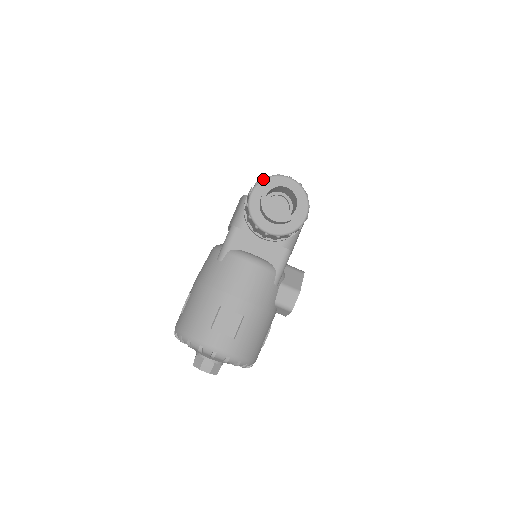
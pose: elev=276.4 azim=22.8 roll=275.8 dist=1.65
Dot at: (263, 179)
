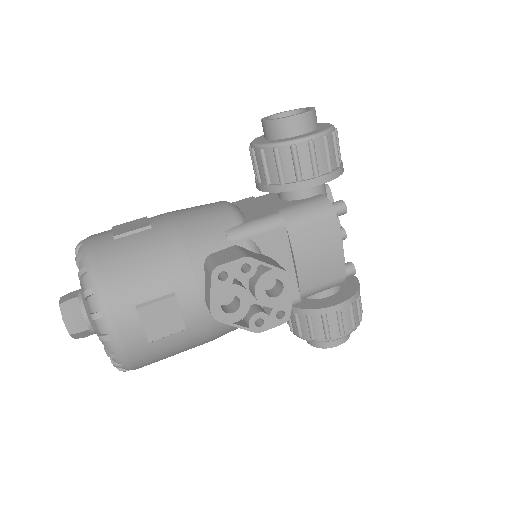
Dot at: occluded
